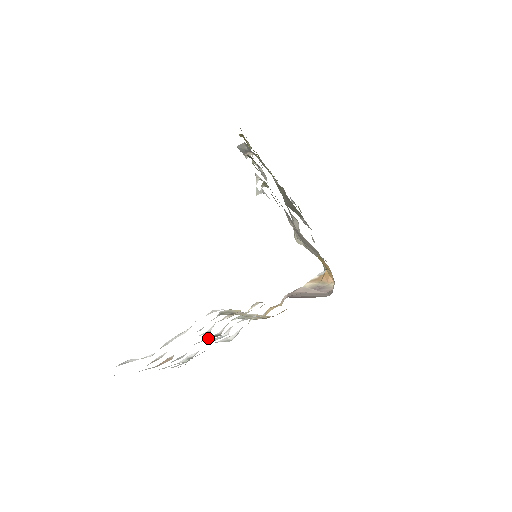
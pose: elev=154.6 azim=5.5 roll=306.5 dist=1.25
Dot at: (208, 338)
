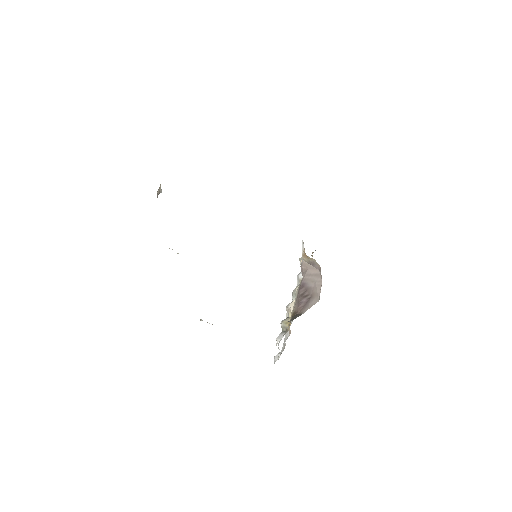
Dot at: occluded
